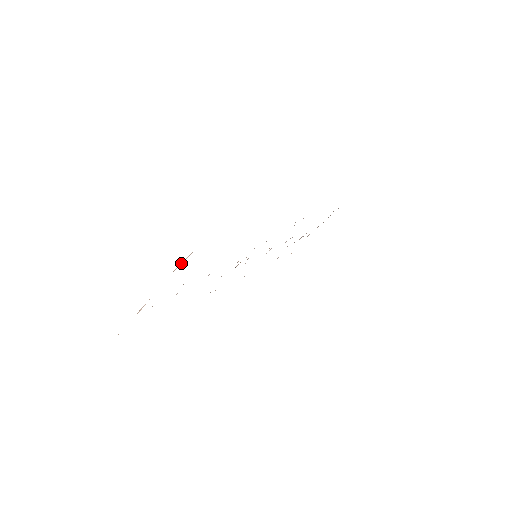
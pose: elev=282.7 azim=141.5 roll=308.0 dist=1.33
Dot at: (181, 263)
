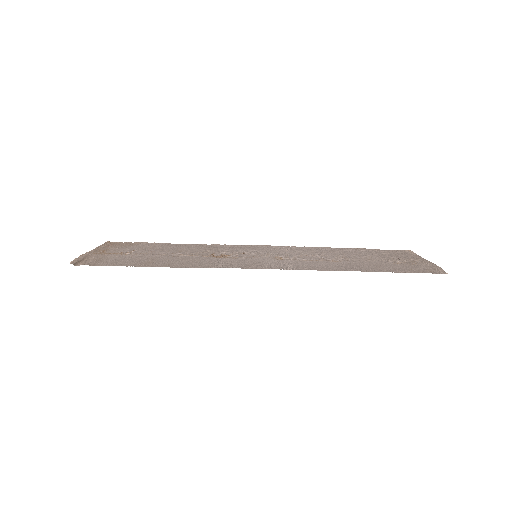
Dot at: (71, 261)
